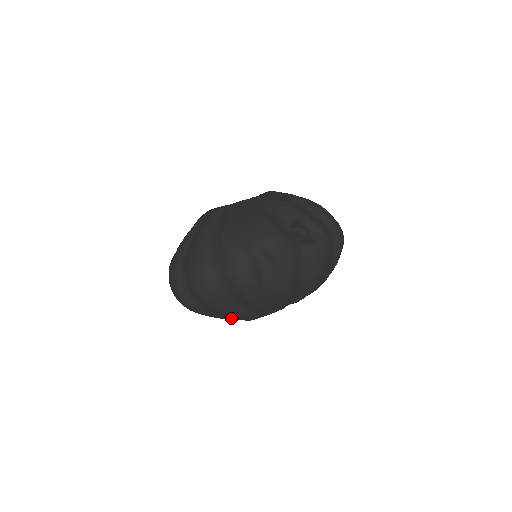
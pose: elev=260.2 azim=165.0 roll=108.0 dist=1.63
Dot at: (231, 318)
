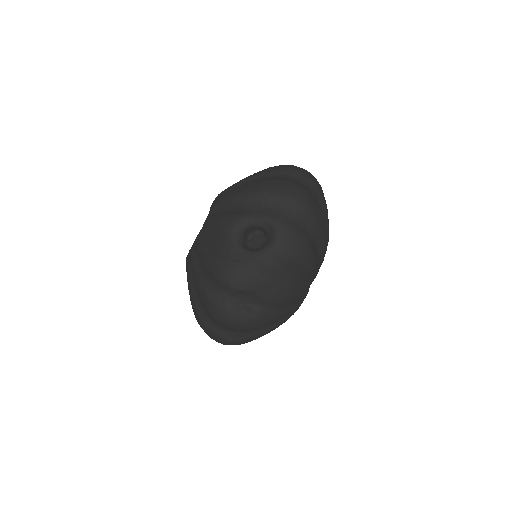
Dot at: occluded
